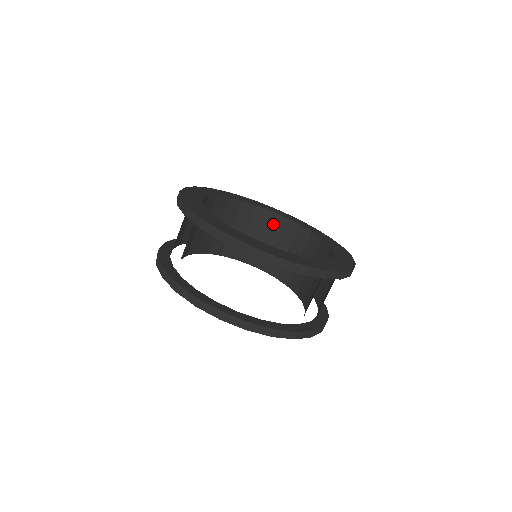
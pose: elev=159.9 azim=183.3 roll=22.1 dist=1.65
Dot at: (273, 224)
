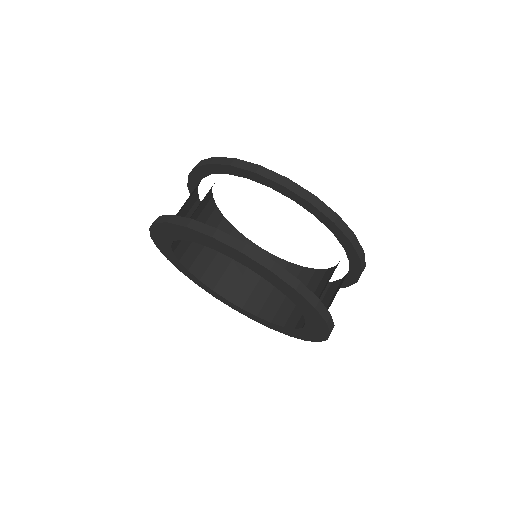
Dot at: occluded
